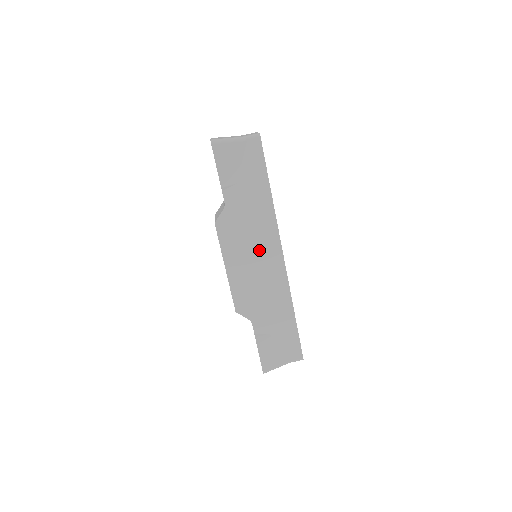
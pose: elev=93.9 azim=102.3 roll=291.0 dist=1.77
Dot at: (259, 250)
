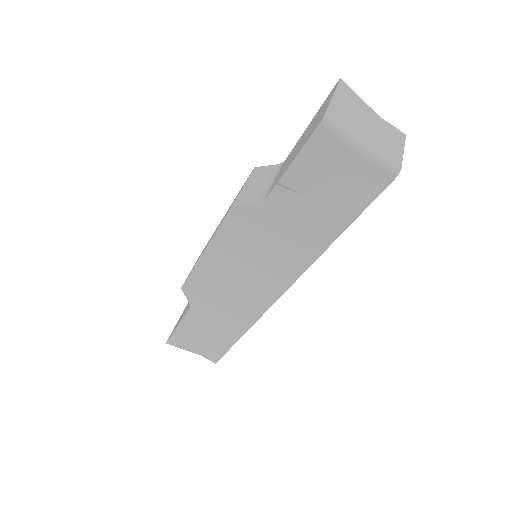
Dot at: (259, 270)
